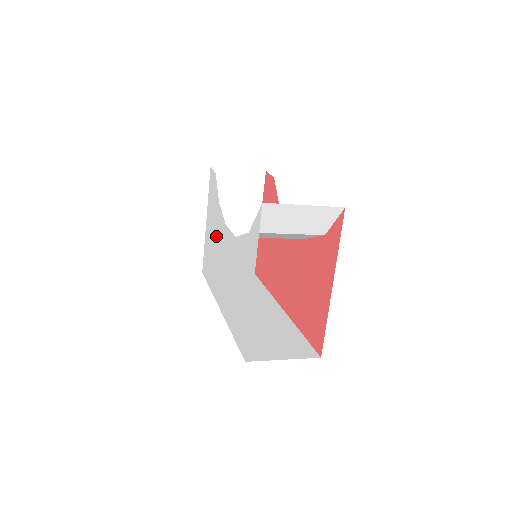
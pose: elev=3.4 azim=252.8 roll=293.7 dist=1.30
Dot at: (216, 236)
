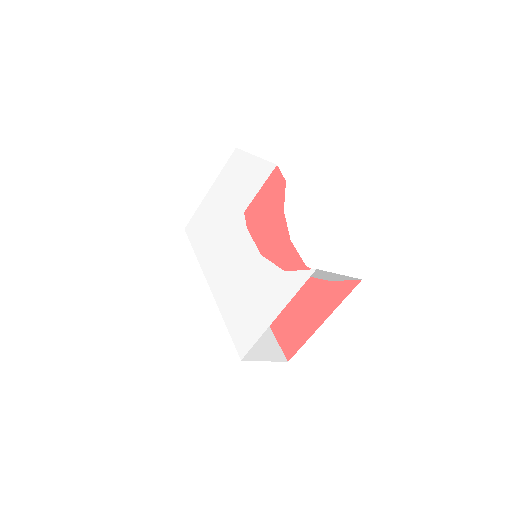
Dot at: (225, 222)
